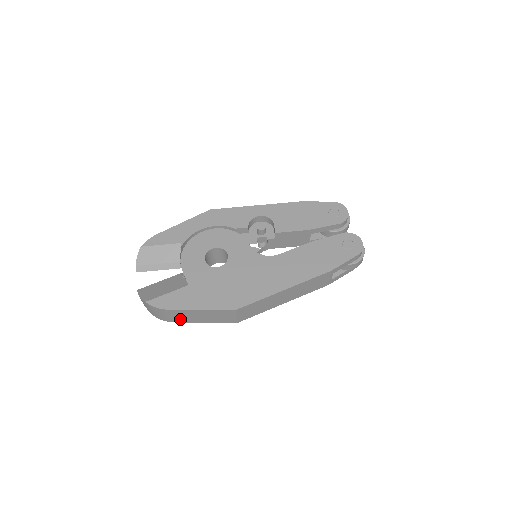
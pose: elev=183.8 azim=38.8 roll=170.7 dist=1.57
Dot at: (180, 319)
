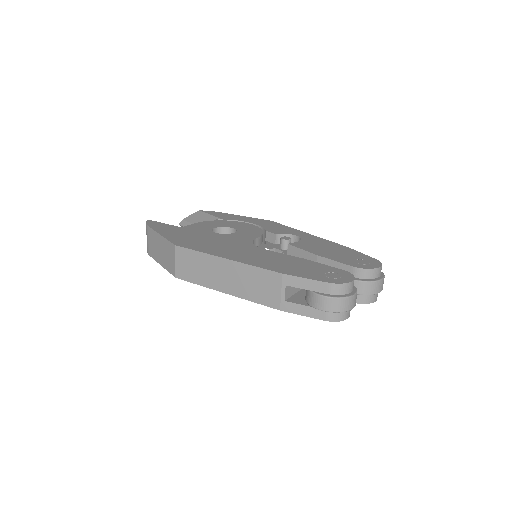
Dot at: (152, 250)
